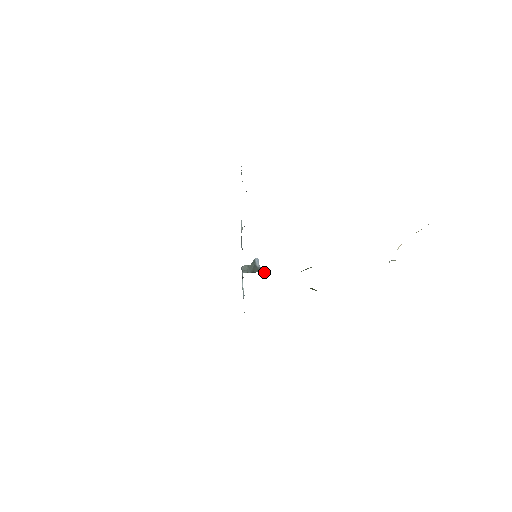
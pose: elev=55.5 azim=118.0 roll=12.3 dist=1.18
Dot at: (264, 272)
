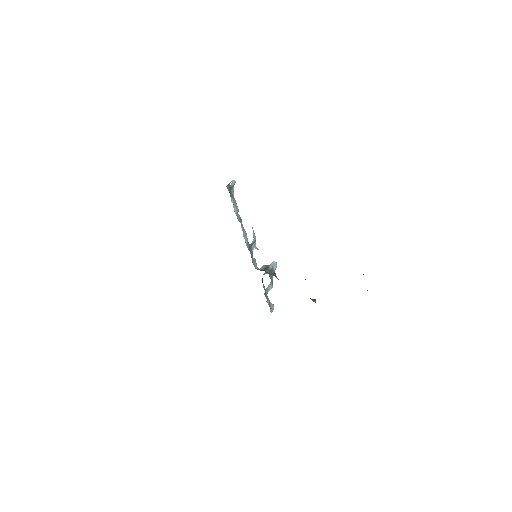
Dot at: (273, 273)
